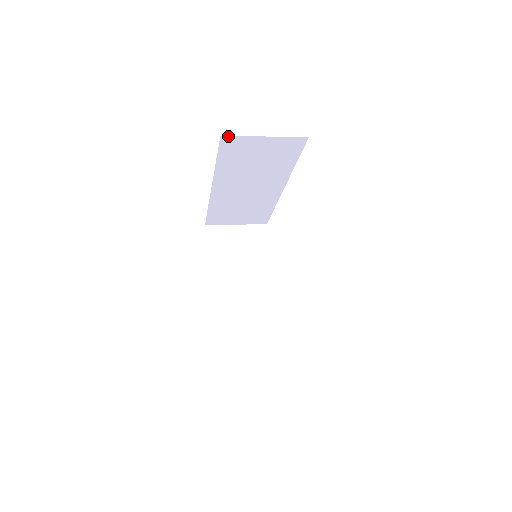
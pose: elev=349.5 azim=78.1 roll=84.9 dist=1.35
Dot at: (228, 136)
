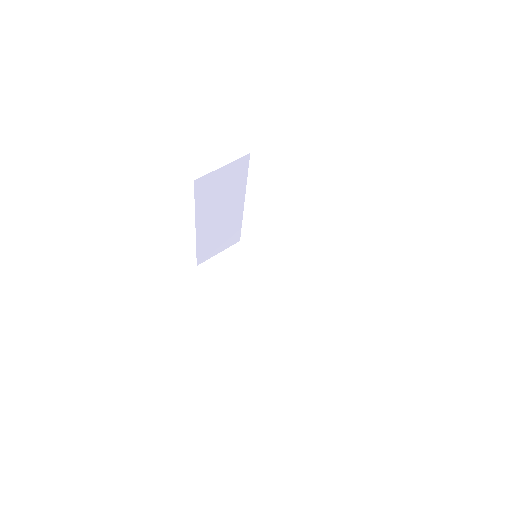
Dot at: (199, 178)
